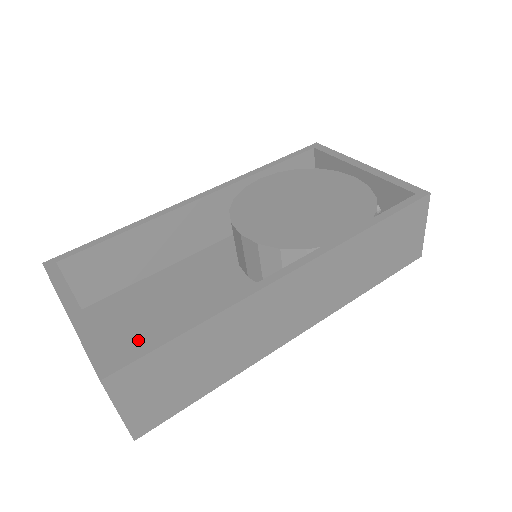
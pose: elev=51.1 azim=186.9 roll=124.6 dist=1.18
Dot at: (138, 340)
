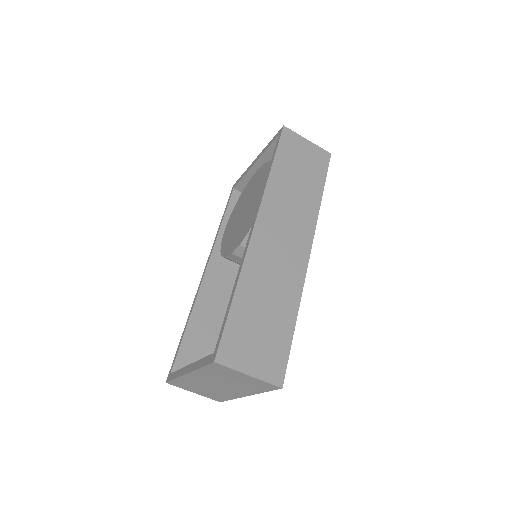
Dot at: occluded
